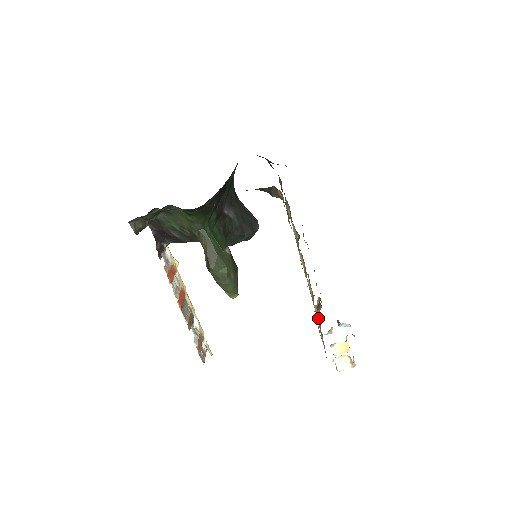
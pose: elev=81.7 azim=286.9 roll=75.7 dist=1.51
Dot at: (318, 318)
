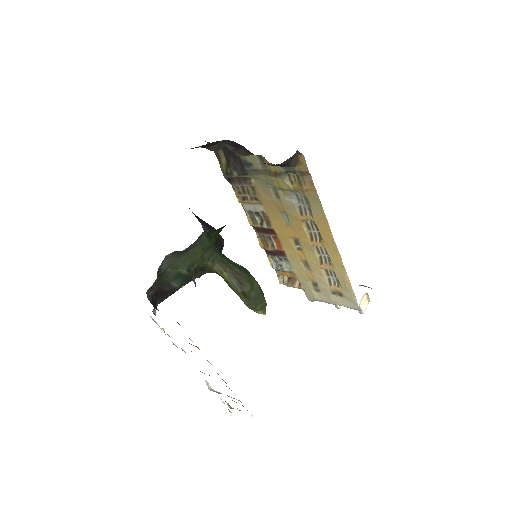
Dot at: (327, 280)
